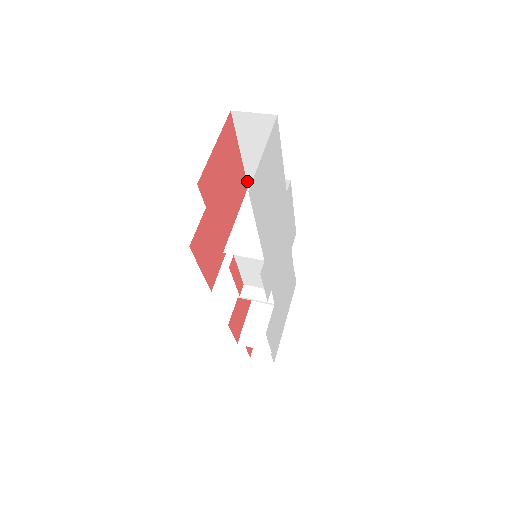
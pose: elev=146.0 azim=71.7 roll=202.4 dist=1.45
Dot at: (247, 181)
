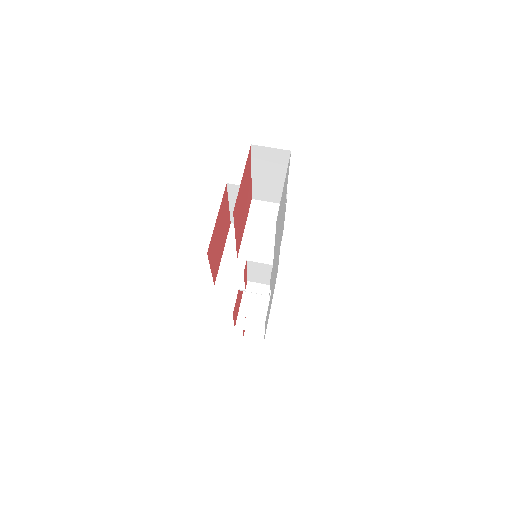
Dot at: (252, 195)
